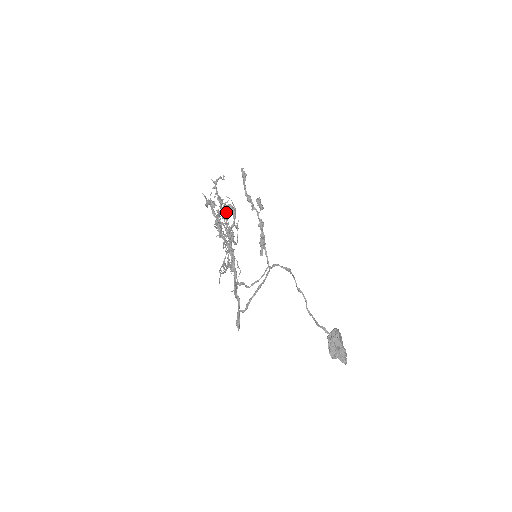
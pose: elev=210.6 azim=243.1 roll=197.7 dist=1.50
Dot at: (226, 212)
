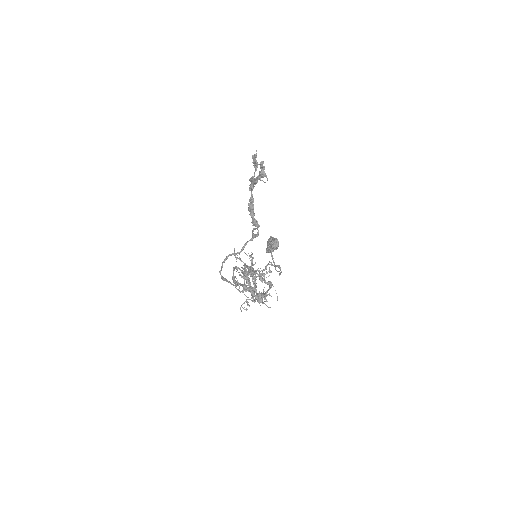
Dot at: occluded
